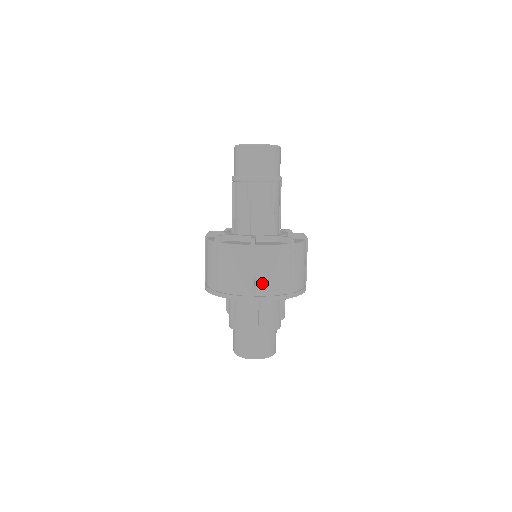
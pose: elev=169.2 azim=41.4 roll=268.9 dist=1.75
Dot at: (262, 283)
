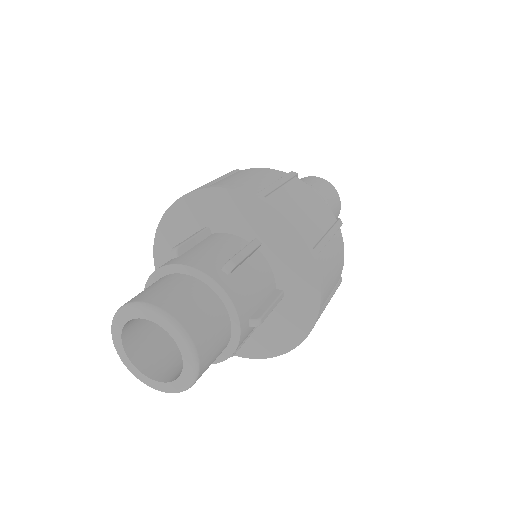
Dot at: (284, 199)
